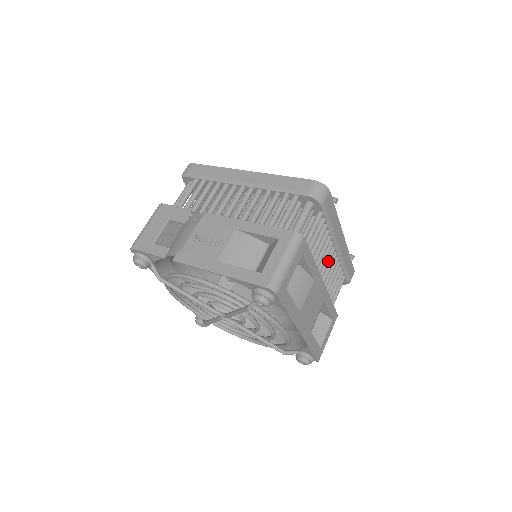
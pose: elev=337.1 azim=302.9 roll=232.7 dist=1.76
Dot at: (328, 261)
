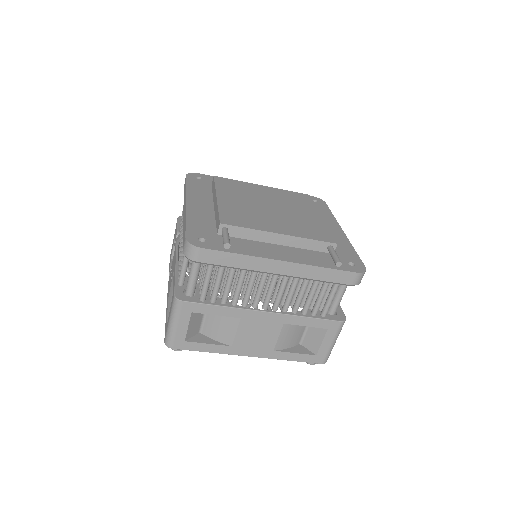
Dot at: (269, 290)
